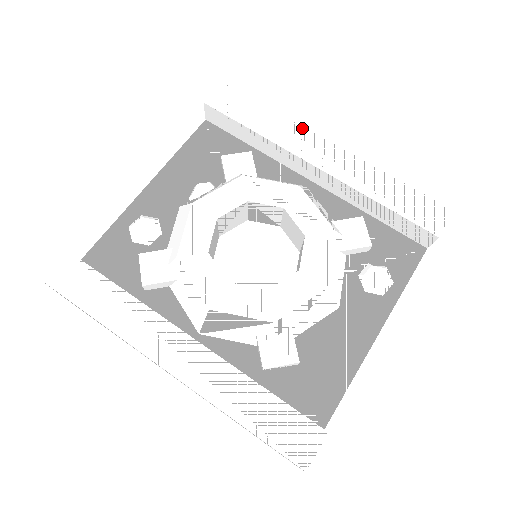
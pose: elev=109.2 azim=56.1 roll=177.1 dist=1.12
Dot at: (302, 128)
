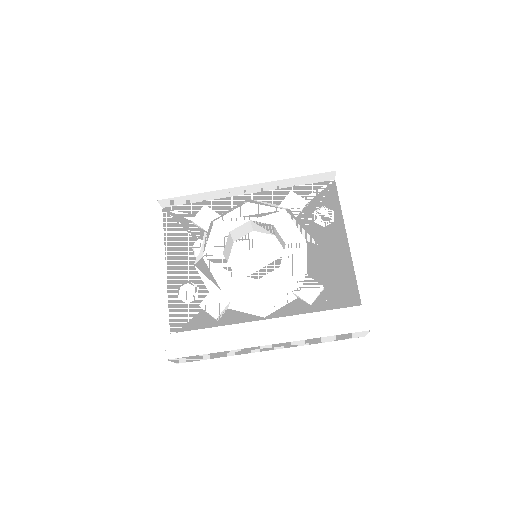
Dot at: (221, 171)
